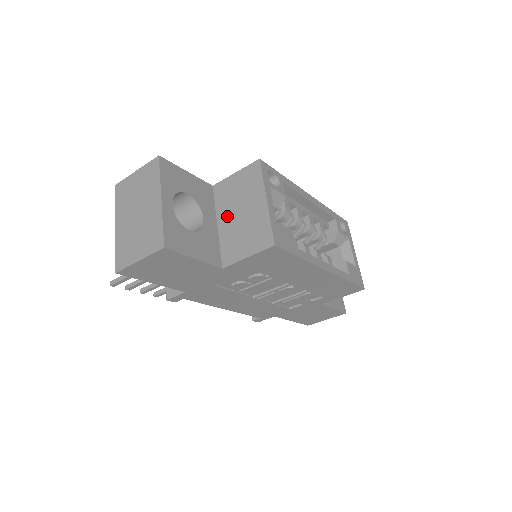
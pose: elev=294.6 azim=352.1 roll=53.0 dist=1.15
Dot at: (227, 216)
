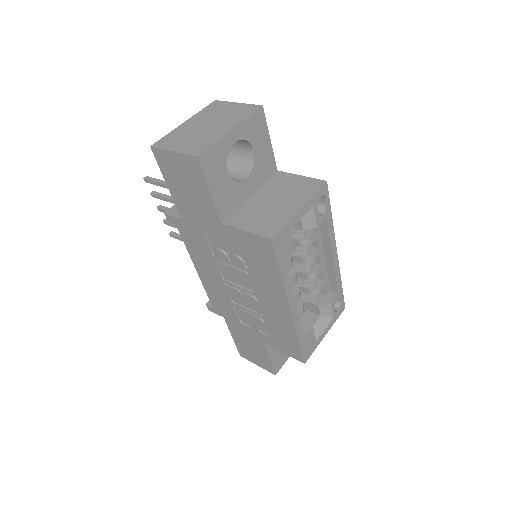
Dot at: (264, 195)
